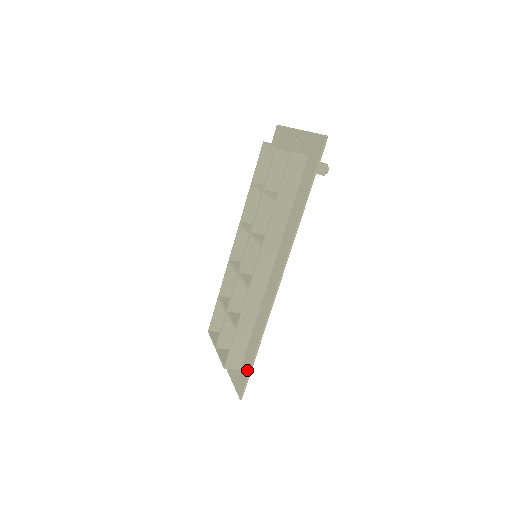
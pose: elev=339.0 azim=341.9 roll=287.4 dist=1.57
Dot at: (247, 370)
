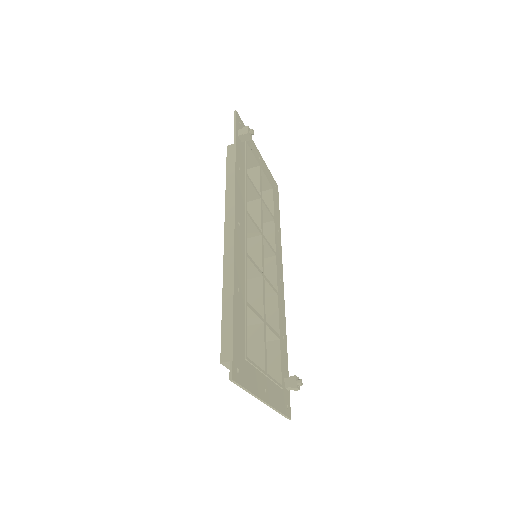
Dot at: (232, 337)
